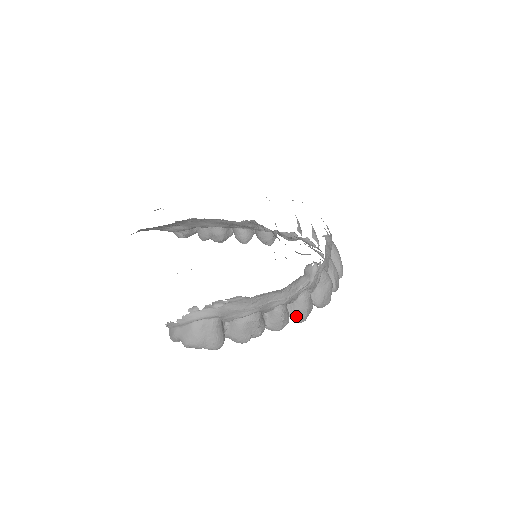
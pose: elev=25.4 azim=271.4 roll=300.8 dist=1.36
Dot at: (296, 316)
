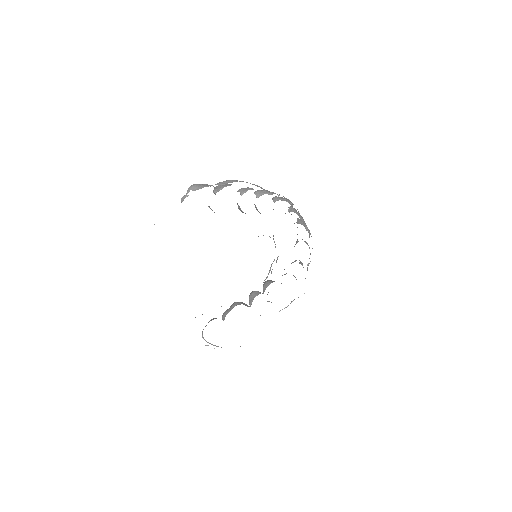
Dot at: occluded
